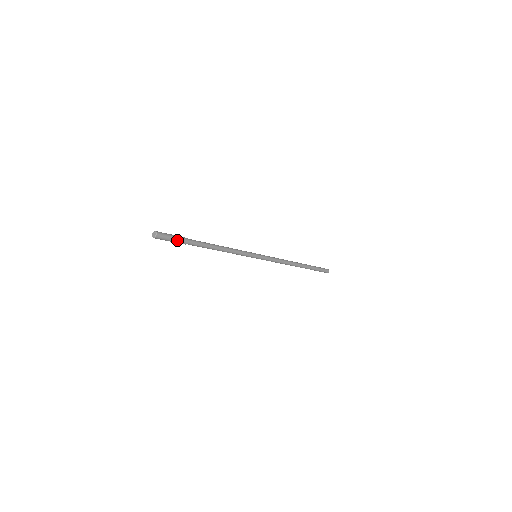
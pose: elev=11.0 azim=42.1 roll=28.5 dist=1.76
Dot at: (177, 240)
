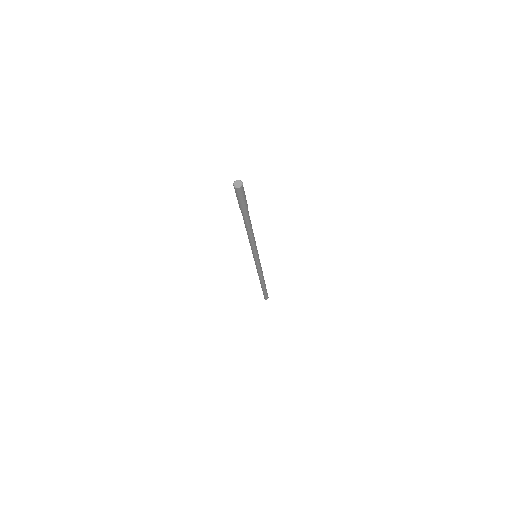
Dot at: (246, 201)
